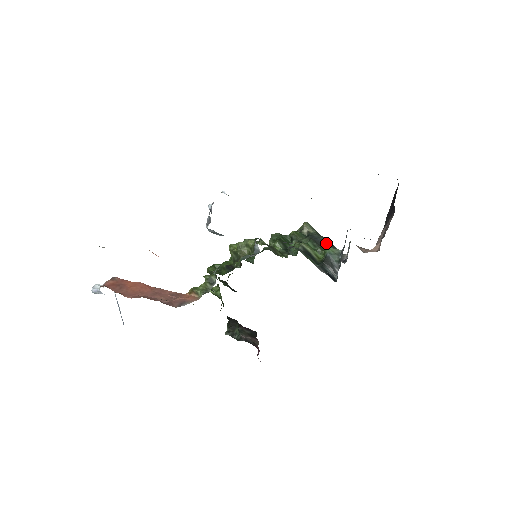
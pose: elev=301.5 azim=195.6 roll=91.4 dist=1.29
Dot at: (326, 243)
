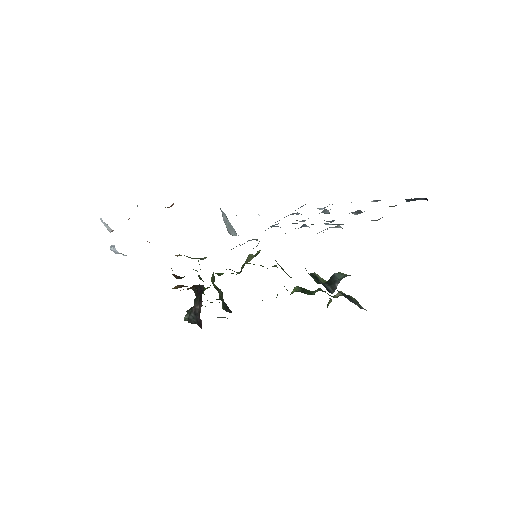
Dot at: (351, 298)
